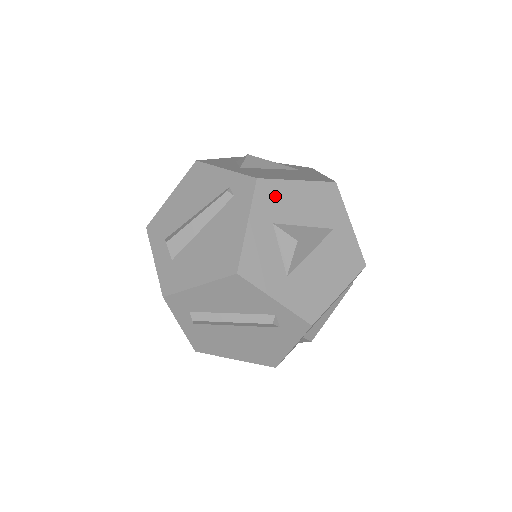
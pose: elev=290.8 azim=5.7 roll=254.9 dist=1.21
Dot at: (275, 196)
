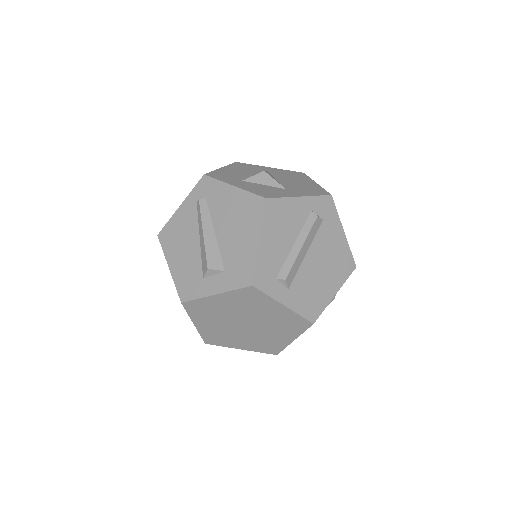
Dot at: (223, 175)
